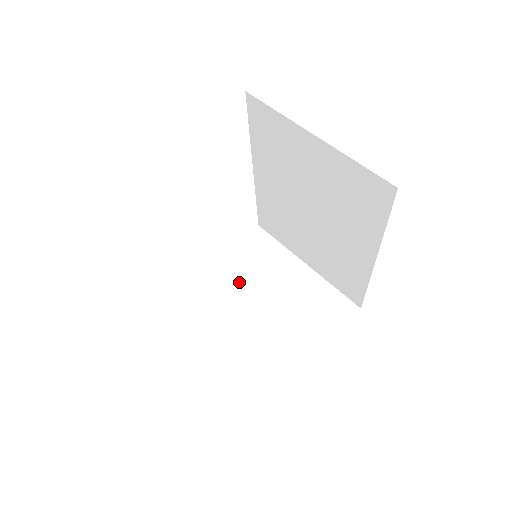
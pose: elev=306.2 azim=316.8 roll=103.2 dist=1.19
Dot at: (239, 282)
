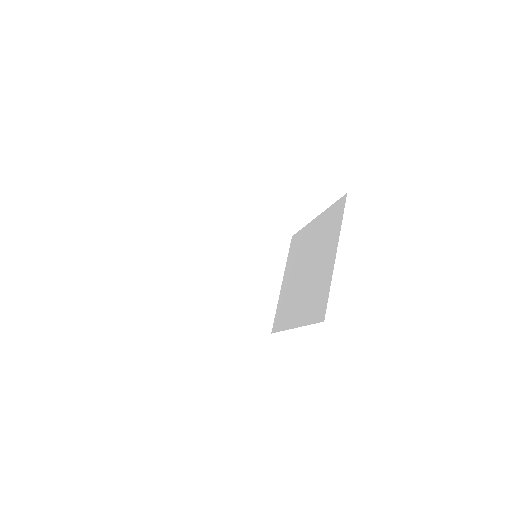
Dot at: (245, 248)
